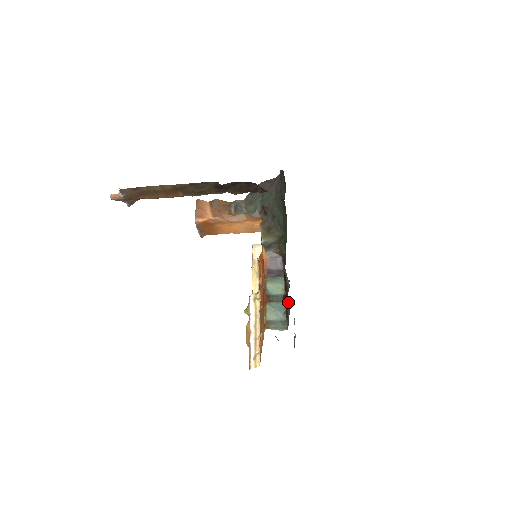
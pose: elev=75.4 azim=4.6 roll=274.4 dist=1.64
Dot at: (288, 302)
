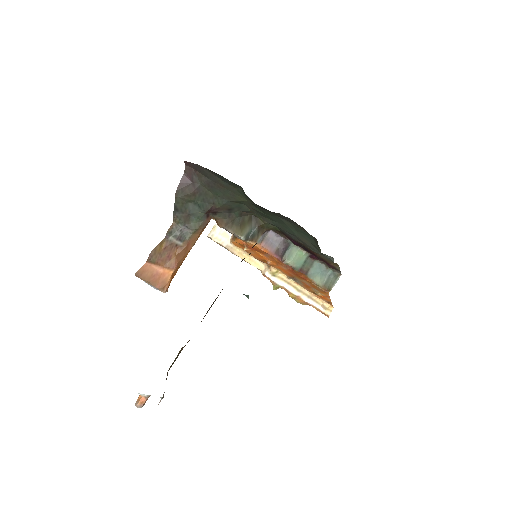
Dot at: (331, 263)
